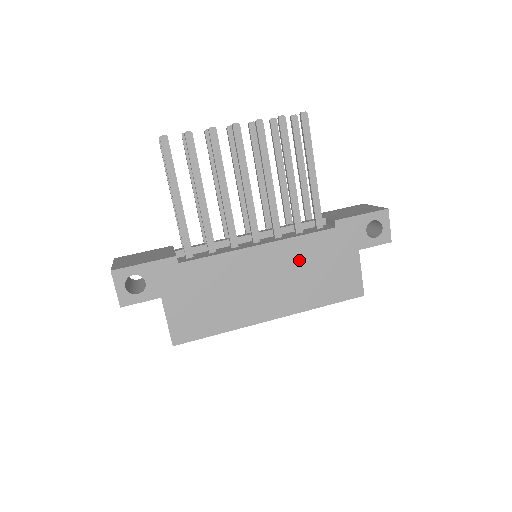
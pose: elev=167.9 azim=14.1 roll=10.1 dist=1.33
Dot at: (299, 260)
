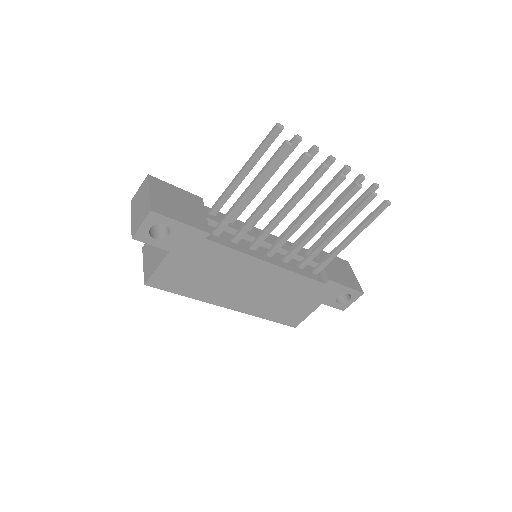
Dot at: (283, 287)
